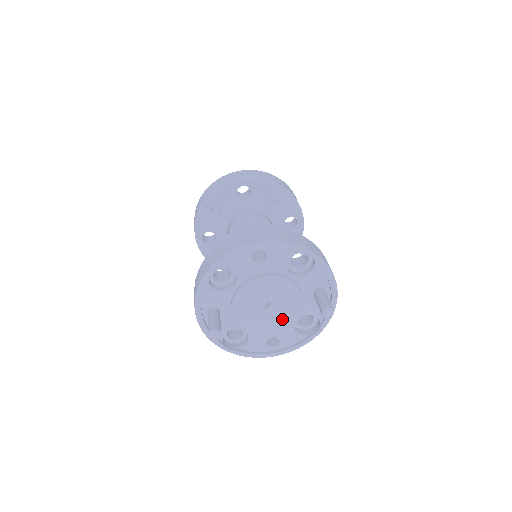
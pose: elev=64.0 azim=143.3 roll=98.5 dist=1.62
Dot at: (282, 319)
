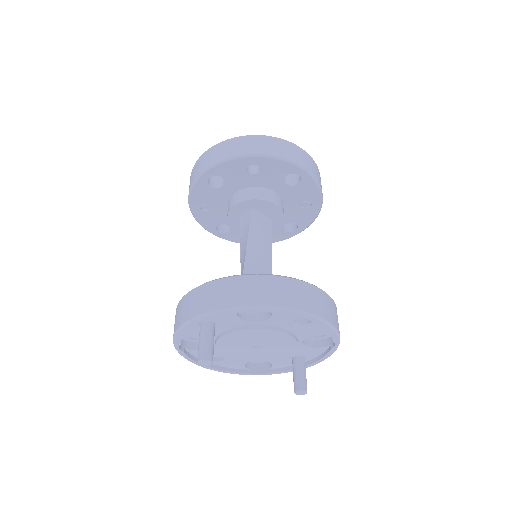
Dot at: (251, 357)
